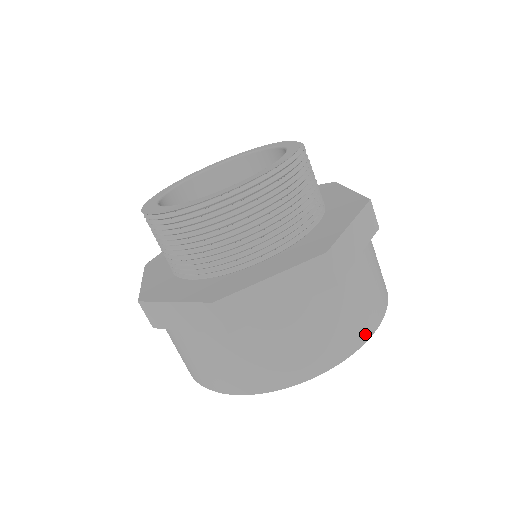
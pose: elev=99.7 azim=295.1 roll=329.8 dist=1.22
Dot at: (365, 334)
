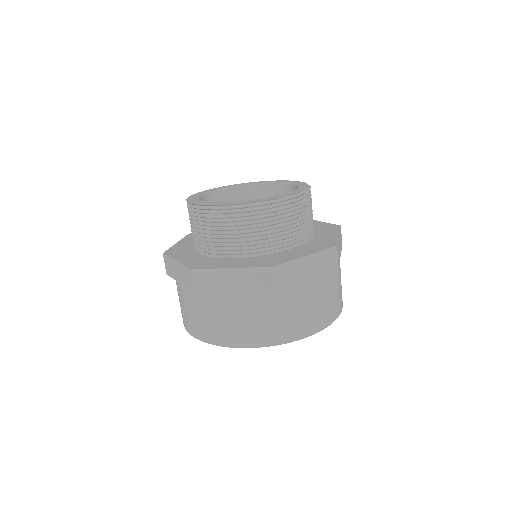
Dot at: (339, 311)
